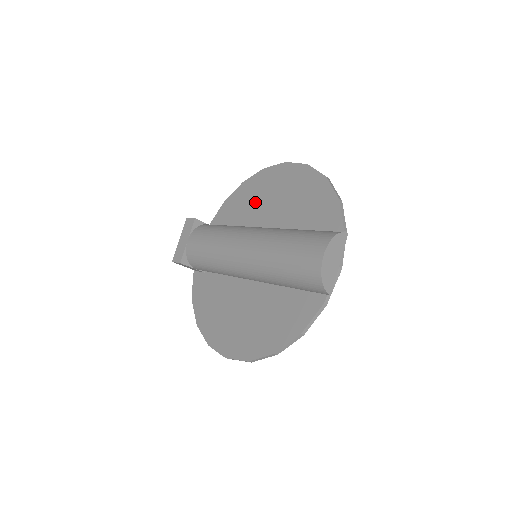
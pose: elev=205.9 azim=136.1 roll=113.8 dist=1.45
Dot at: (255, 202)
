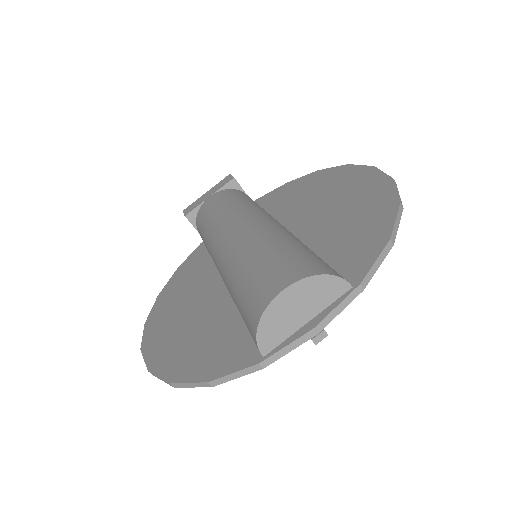
Dot at: (309, 197)
